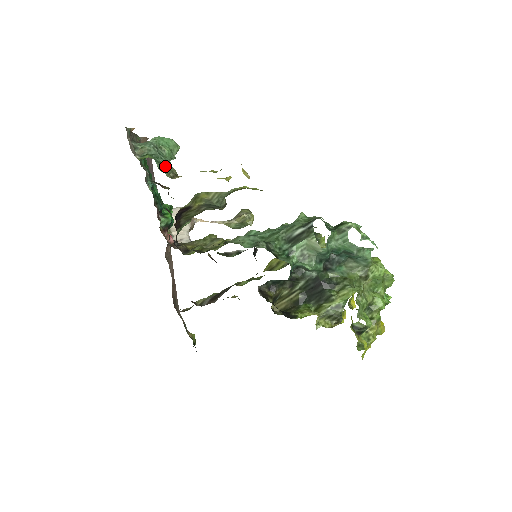
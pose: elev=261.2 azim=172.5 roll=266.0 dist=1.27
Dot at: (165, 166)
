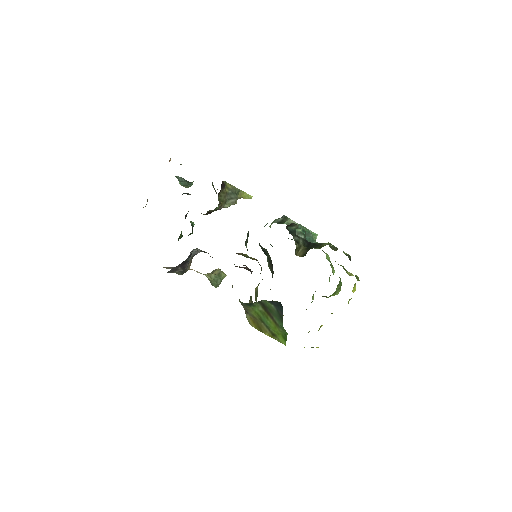
Dot at: occluded
